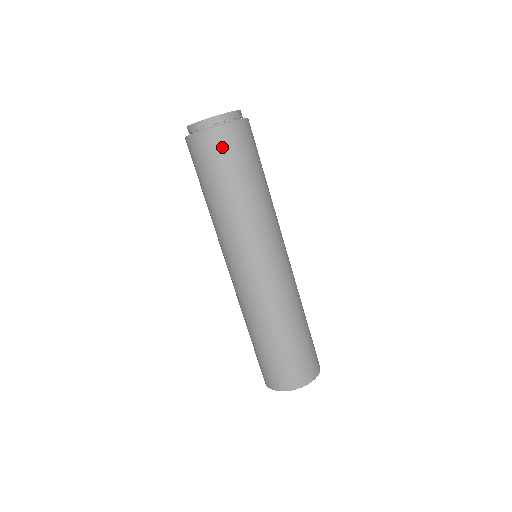
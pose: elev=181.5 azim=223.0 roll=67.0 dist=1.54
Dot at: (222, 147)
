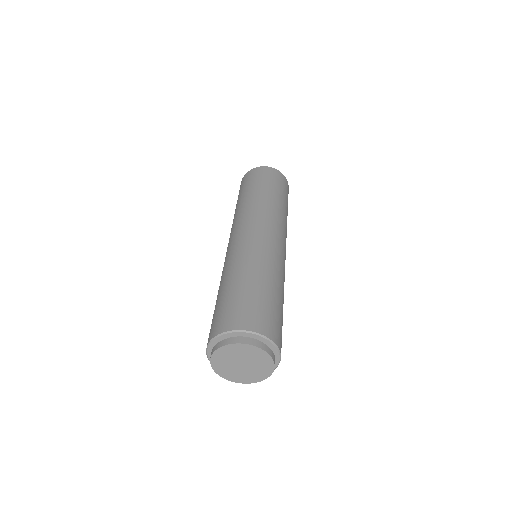
Dot at: occluded
